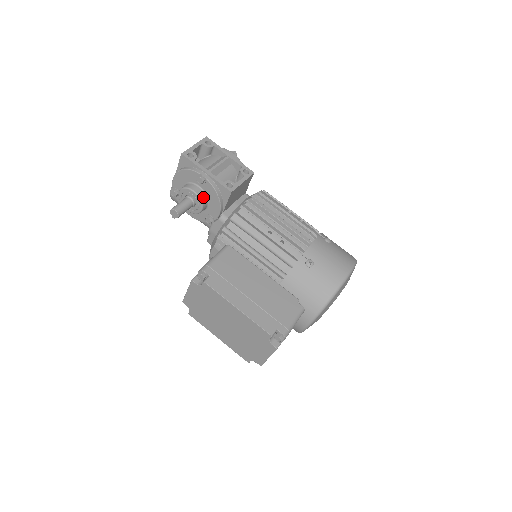
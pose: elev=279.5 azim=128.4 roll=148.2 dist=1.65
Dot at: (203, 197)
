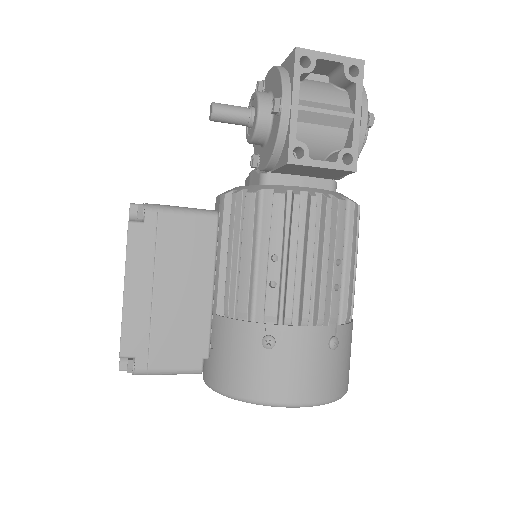
Dot at: (263, 130)
